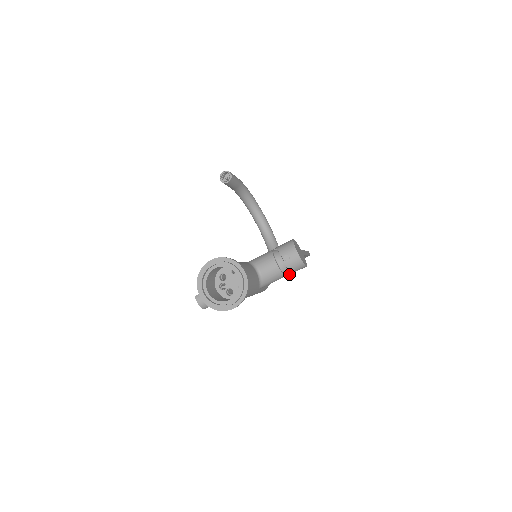
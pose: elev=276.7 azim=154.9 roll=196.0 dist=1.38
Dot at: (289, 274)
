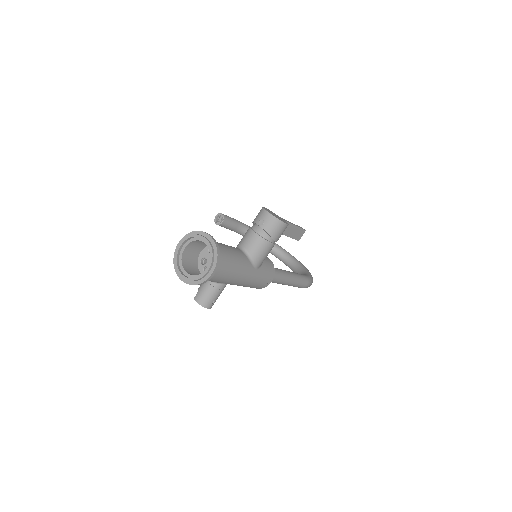
Dot at: (274, 239)
